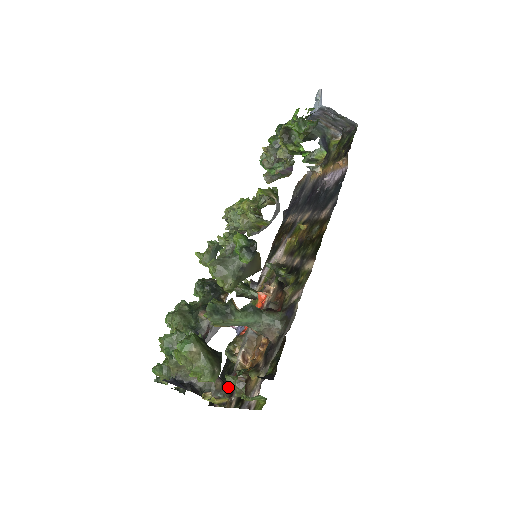
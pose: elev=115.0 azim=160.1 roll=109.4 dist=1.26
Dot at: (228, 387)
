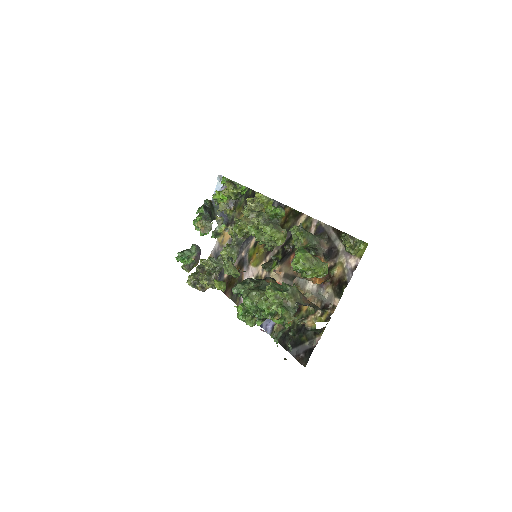
Dot at: occluded
